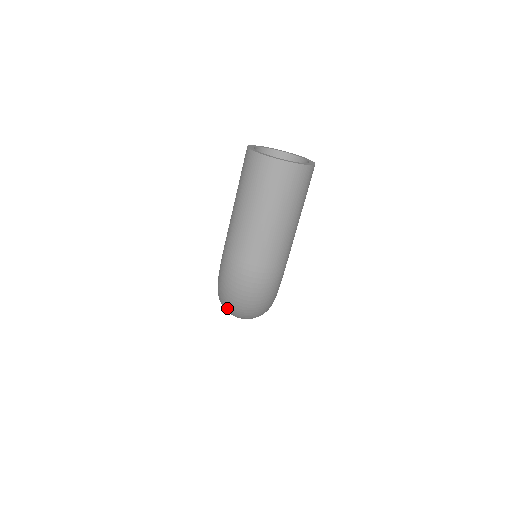
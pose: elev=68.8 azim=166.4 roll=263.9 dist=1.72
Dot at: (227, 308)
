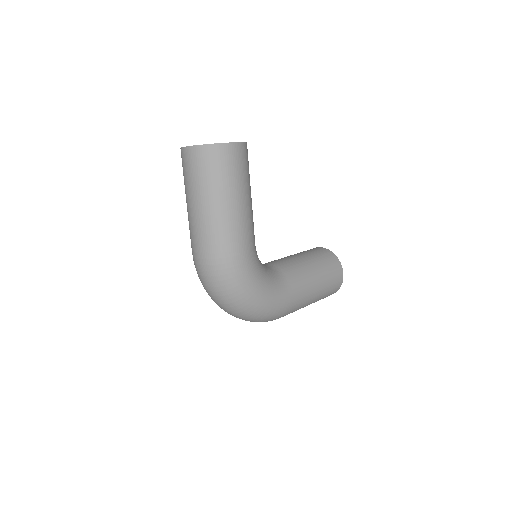
Dot at: occluded
